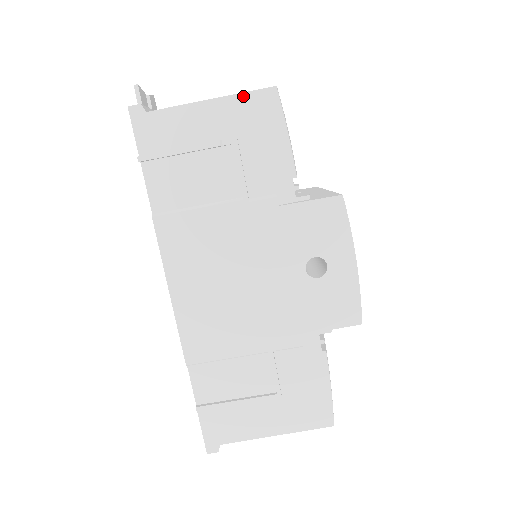
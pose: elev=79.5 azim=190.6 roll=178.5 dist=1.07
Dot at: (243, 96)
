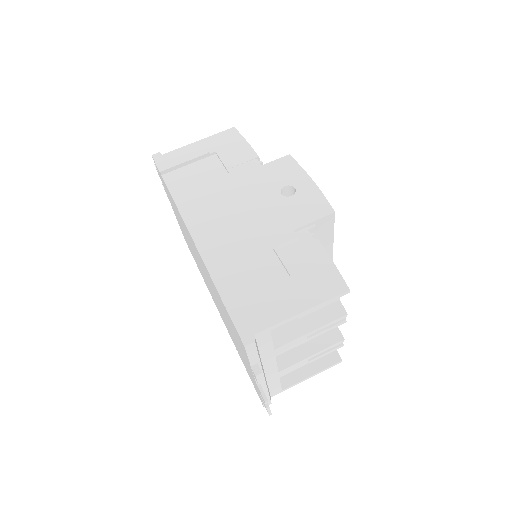
Dot at: (217, 135)
